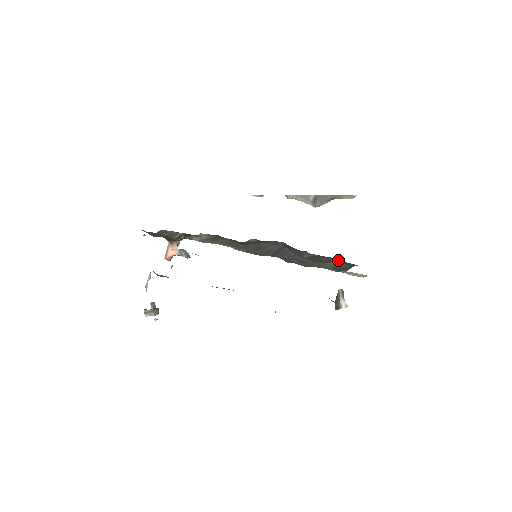
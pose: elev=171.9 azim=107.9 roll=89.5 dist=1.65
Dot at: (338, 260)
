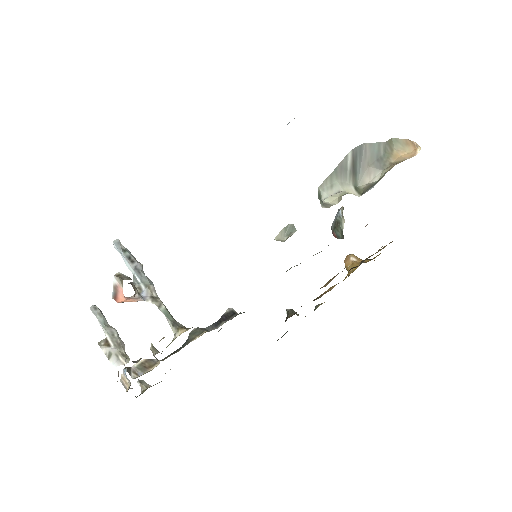
Dot at: occluded
